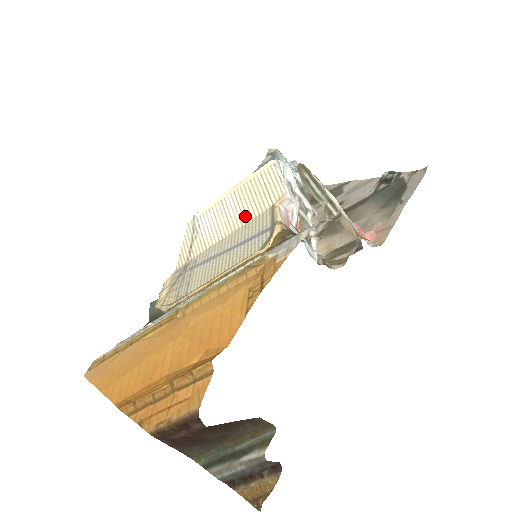
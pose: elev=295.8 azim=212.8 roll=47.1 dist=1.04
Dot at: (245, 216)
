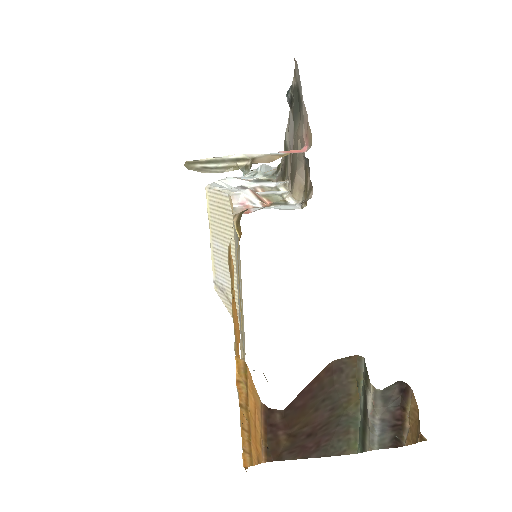
Dot at: occluded
